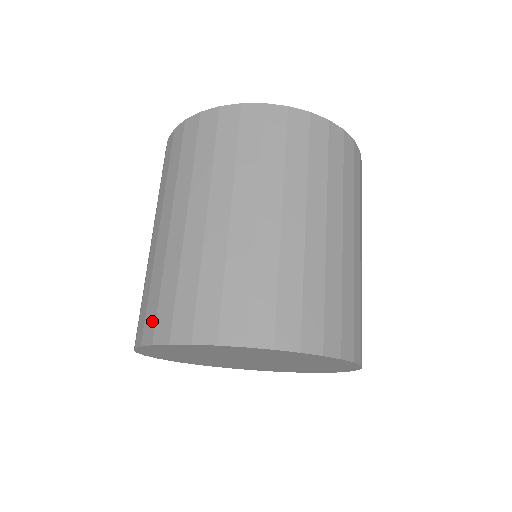
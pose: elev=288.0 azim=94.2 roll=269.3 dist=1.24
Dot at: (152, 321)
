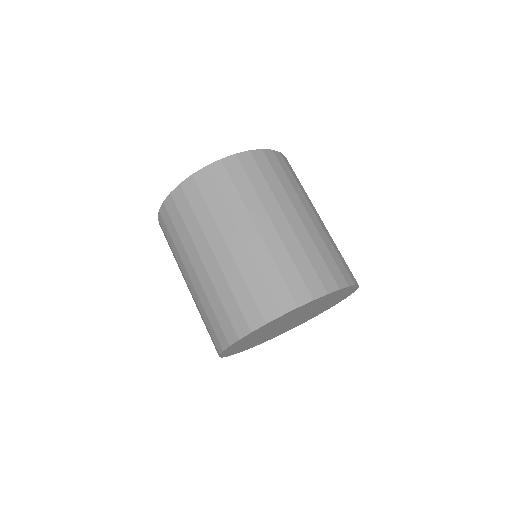
Dot at: (240, 319)
